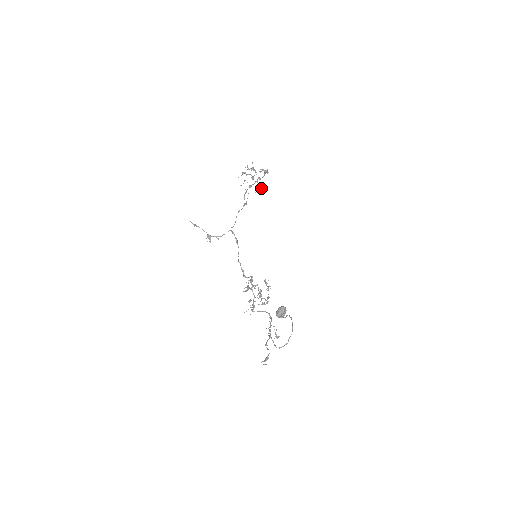
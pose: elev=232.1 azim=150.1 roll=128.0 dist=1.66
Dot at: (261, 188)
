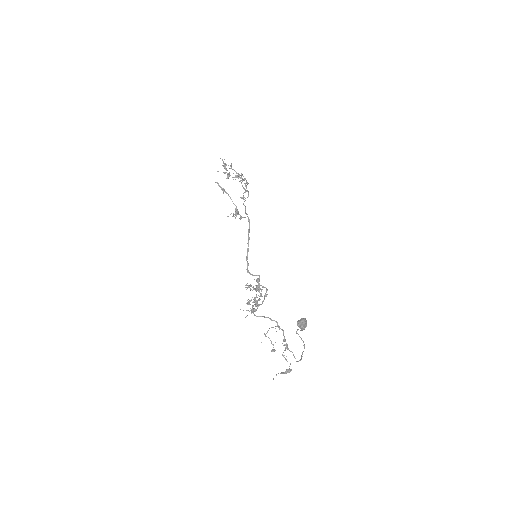
Dot at: (246, 190)
